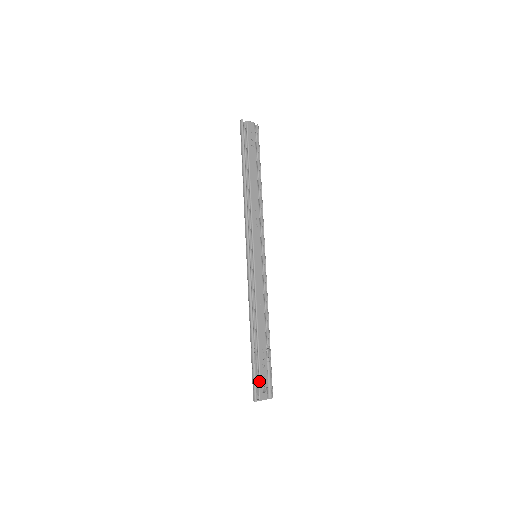
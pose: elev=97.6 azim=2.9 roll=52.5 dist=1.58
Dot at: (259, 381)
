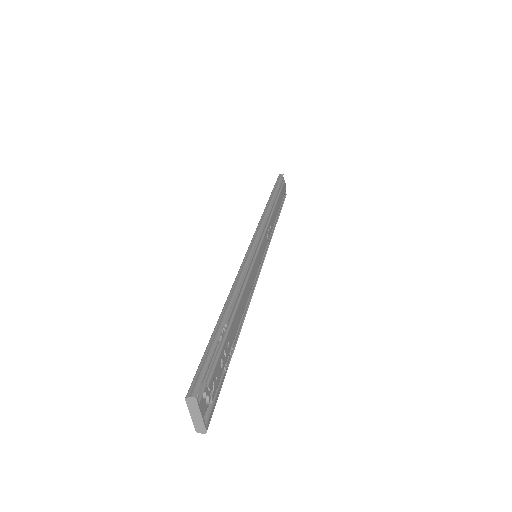
Dot at: (210, 375)
